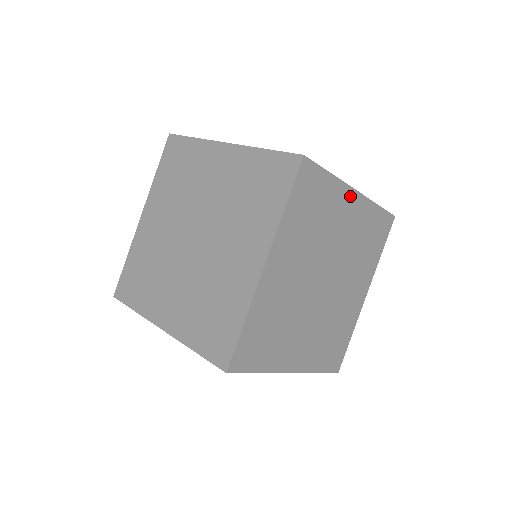
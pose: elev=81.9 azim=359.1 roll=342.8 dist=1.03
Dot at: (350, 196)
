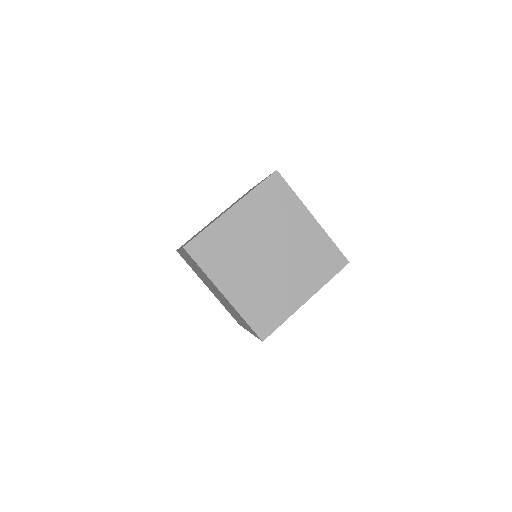
Dot at: (307, 216)
